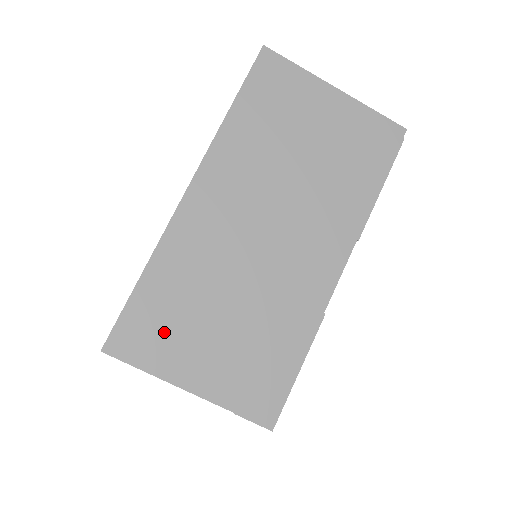
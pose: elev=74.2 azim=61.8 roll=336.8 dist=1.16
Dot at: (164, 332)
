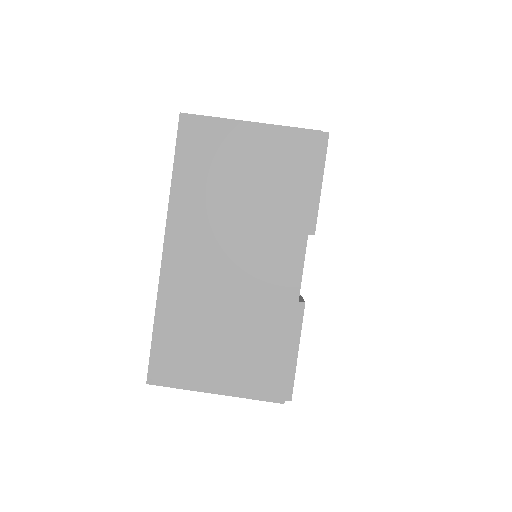
Dot at: (184, 358)
